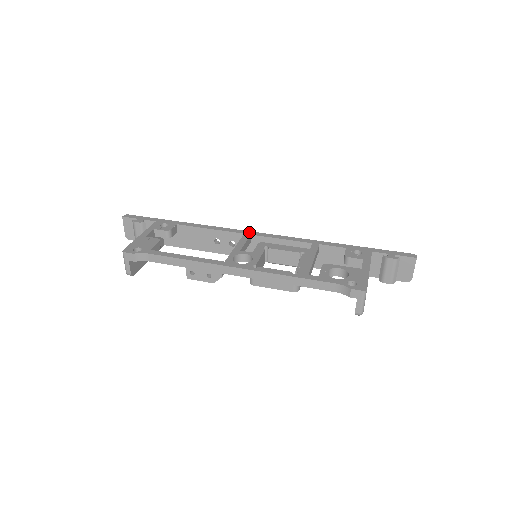
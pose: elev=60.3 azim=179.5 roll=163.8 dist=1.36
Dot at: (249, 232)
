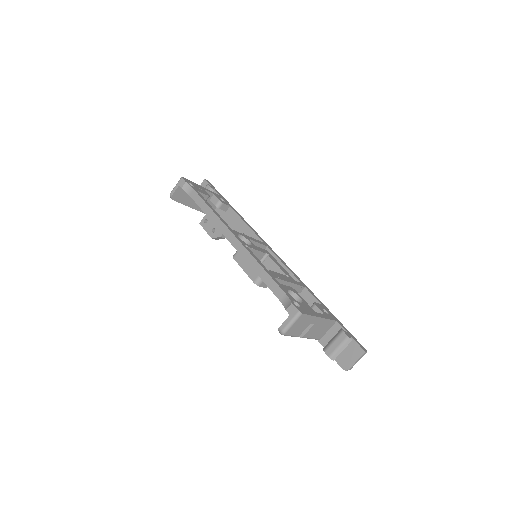
Dot at: (268, 245)
